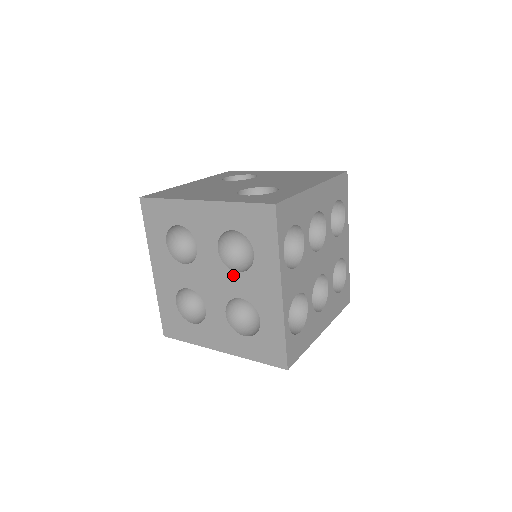
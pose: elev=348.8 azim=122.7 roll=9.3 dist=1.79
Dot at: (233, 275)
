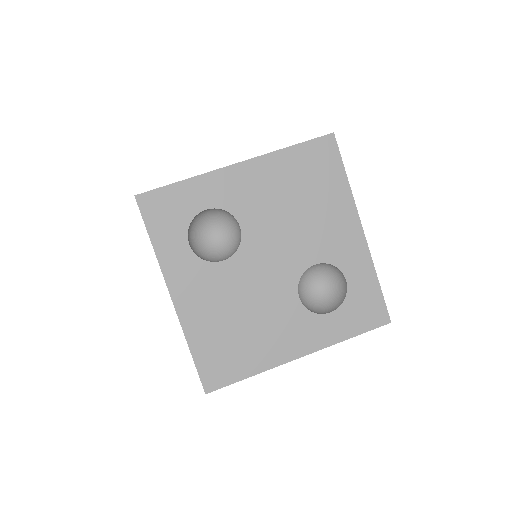
Dot at: occluded
